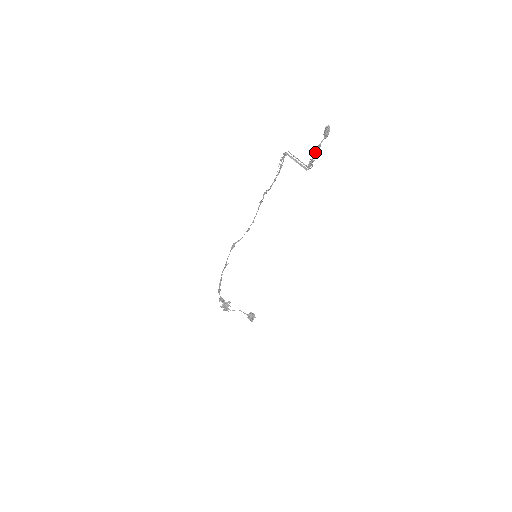
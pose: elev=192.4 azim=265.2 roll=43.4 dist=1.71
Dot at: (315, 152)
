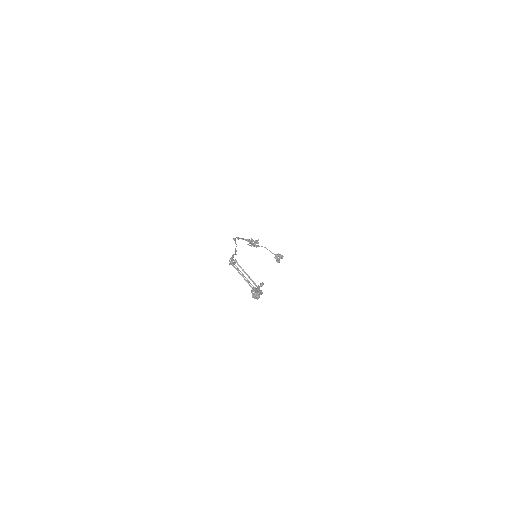
Dot at: occluded
